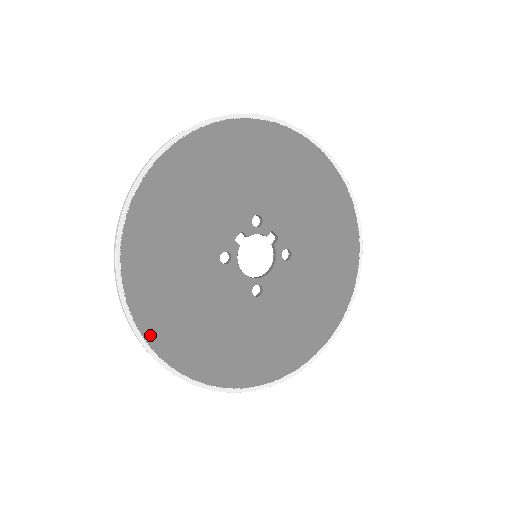
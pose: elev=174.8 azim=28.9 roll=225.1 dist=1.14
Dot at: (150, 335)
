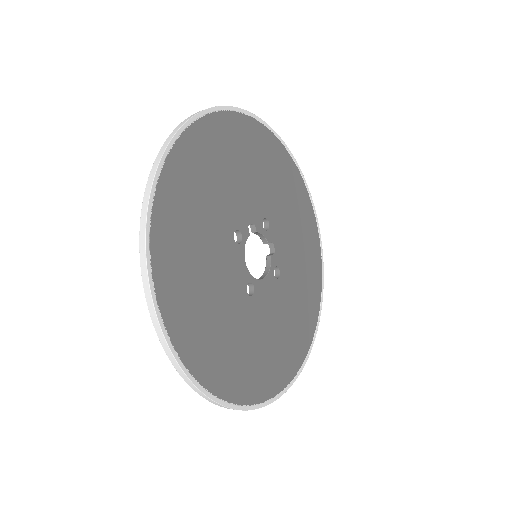
Dot at: (157, 263)
